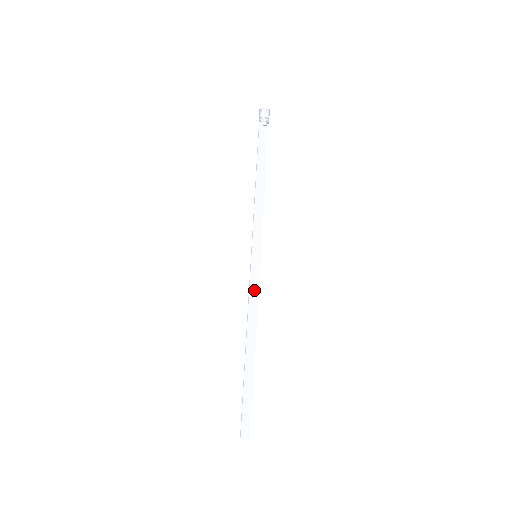
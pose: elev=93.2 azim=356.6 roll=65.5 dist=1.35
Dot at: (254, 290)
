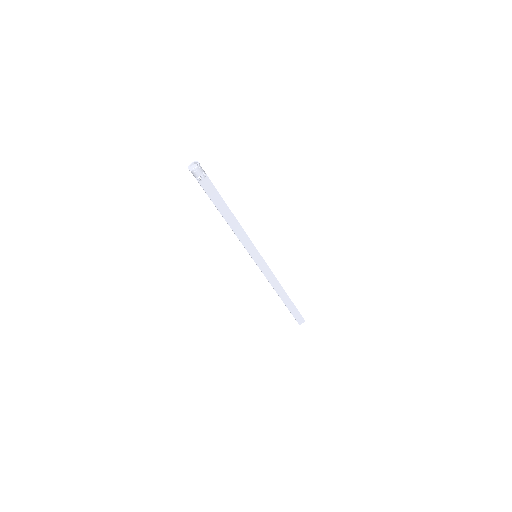
Dot at: (267, 272)
